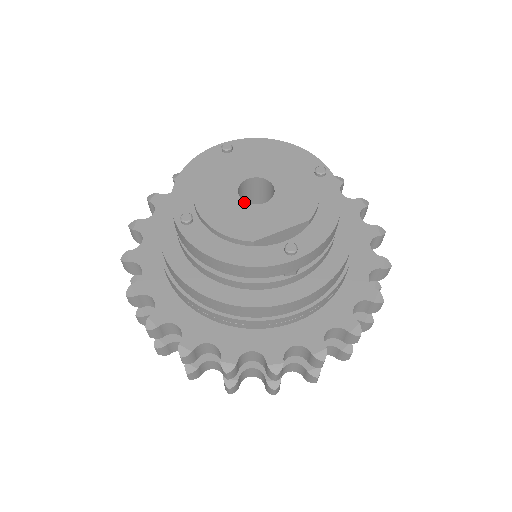
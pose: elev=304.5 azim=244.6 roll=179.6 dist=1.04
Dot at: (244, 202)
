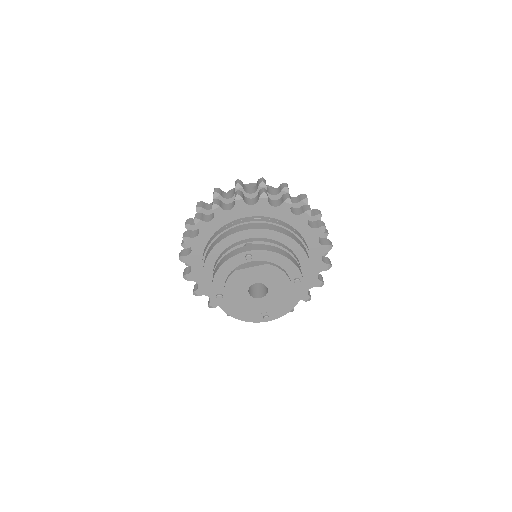
Dot at: (250, 296)
